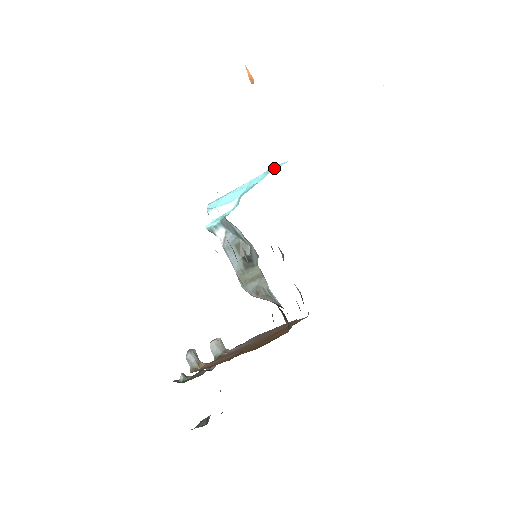
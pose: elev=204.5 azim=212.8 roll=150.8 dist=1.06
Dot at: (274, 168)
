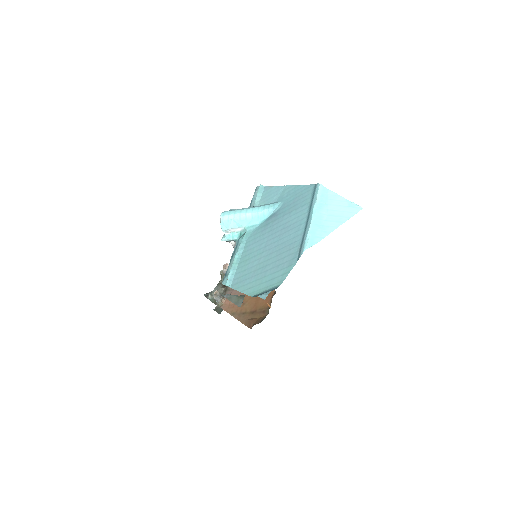
Dot at: (270, 213)
